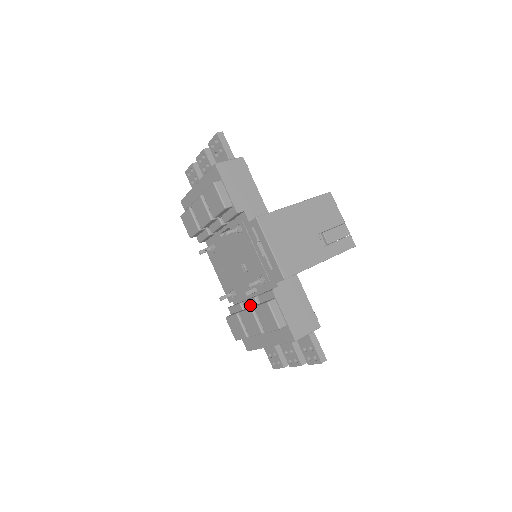
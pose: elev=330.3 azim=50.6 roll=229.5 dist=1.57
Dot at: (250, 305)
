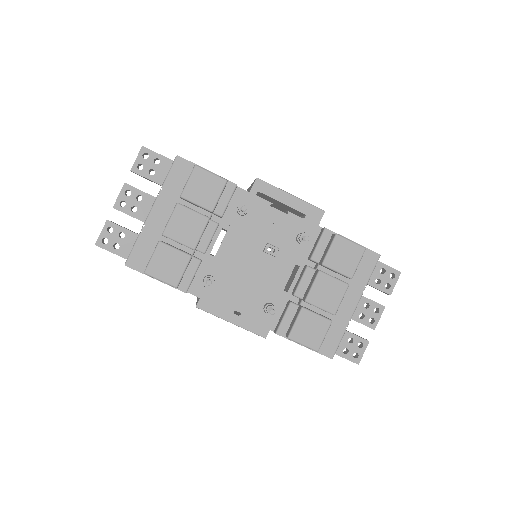
Dot at: (307, 284)
